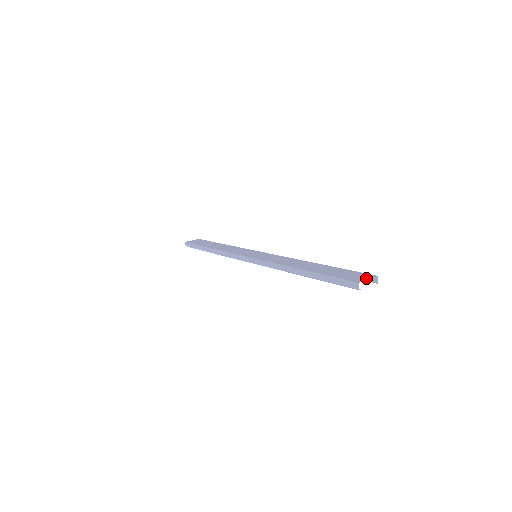
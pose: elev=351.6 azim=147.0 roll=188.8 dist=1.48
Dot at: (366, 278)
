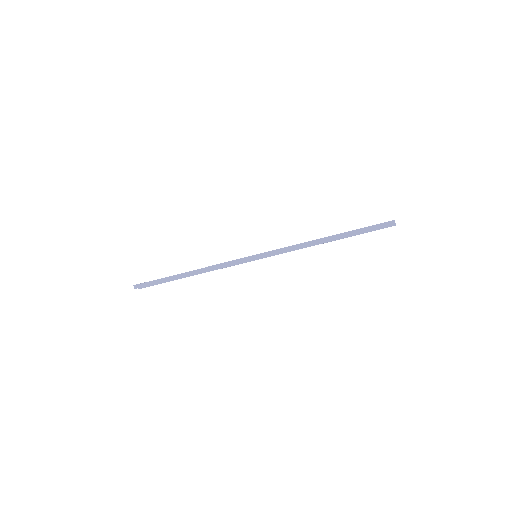
Dot at: occluded
